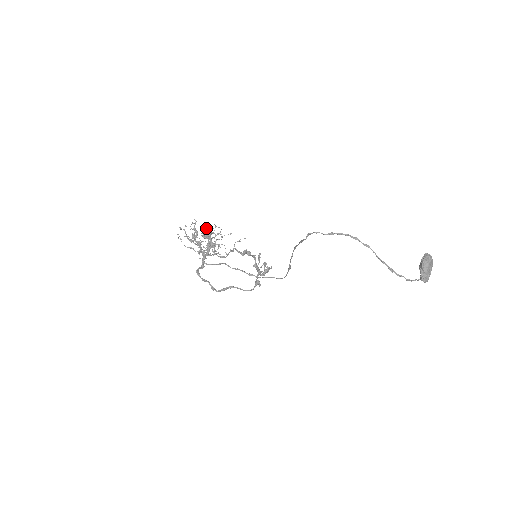
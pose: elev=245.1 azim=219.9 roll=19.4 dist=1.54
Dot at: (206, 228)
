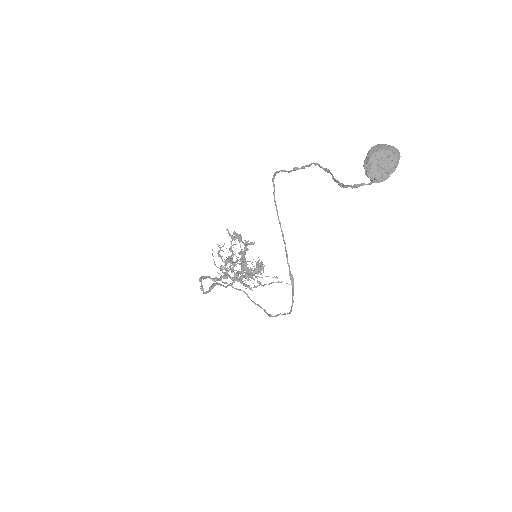
Dot at: (241, 249)
